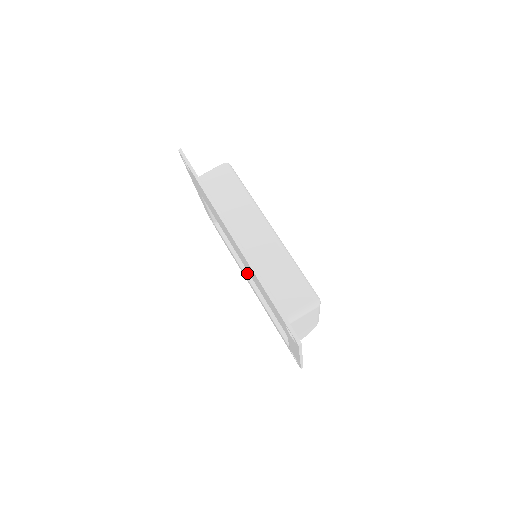
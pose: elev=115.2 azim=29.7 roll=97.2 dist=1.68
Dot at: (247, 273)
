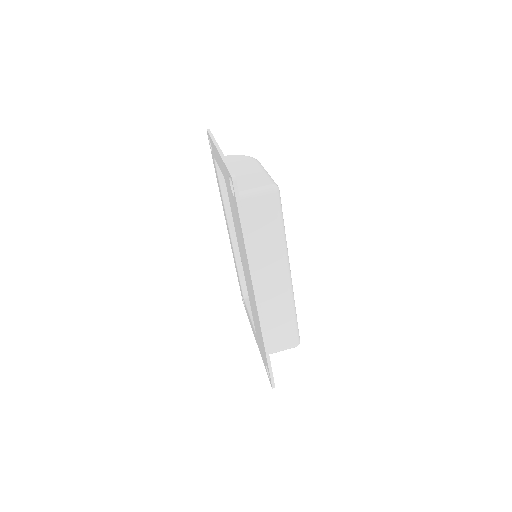
Dot at: (231, 225)
